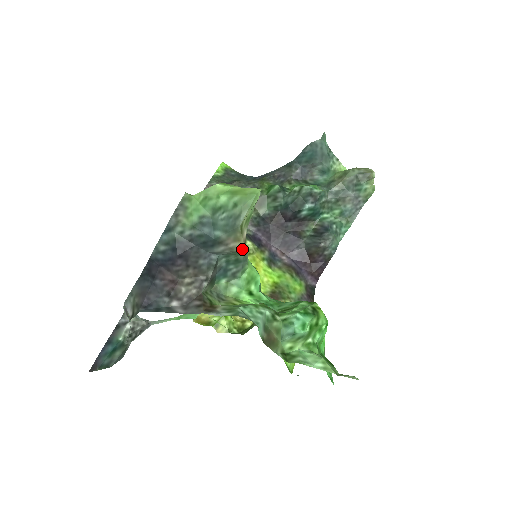
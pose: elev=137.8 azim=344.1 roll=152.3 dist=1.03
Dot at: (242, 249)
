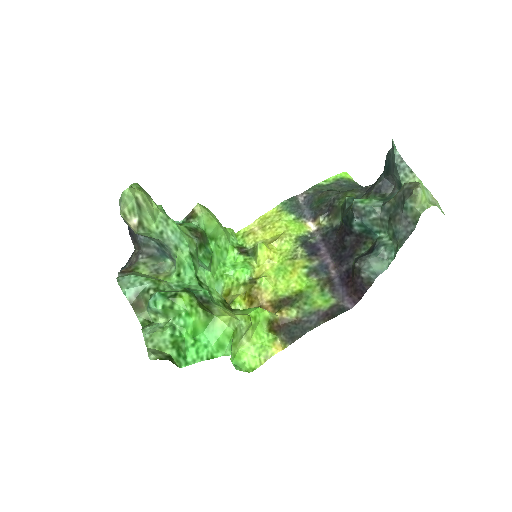
Dot at: (137, 233)
